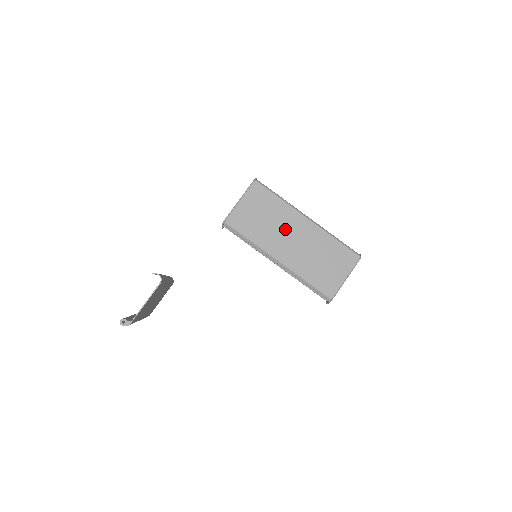
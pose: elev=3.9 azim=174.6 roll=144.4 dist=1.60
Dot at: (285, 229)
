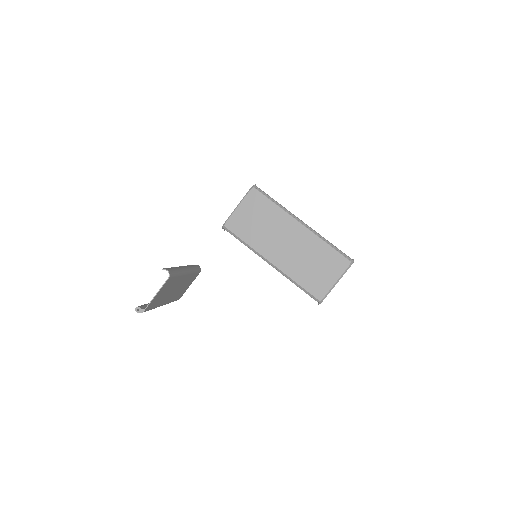
Dot at: (279, 233)
